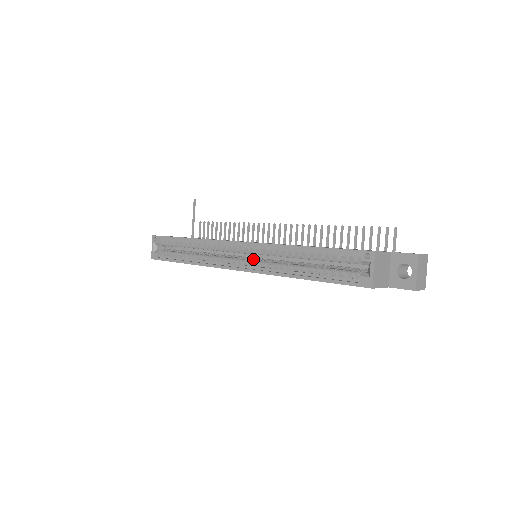
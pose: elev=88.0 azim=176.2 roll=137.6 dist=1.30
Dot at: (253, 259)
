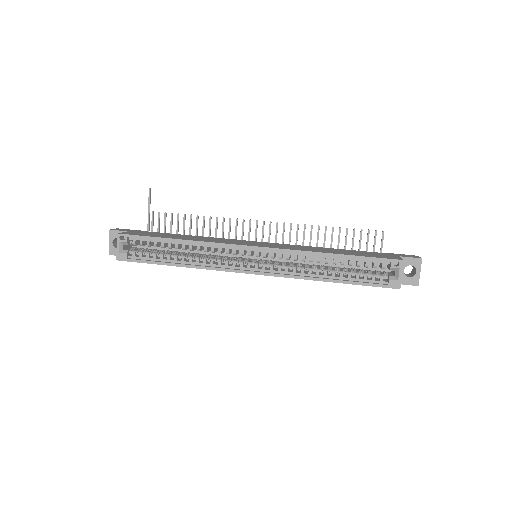
Dot at: (267, 262)
